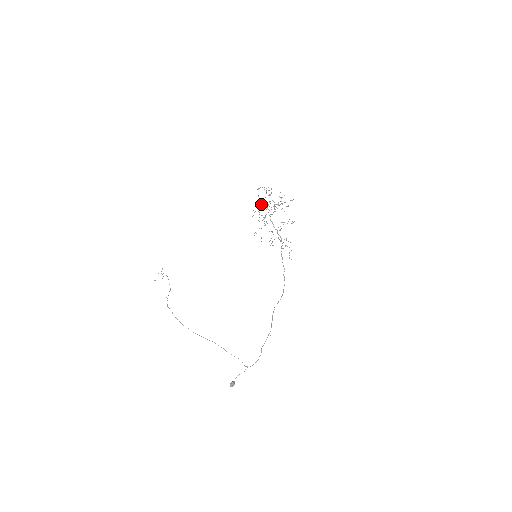
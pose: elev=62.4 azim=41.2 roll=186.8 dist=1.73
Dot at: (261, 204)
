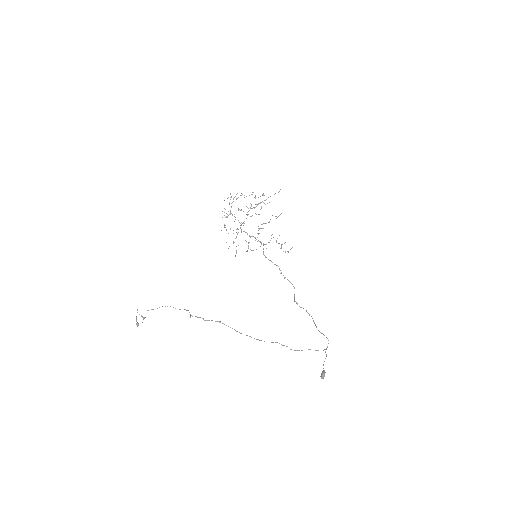
Dot at: occluded
